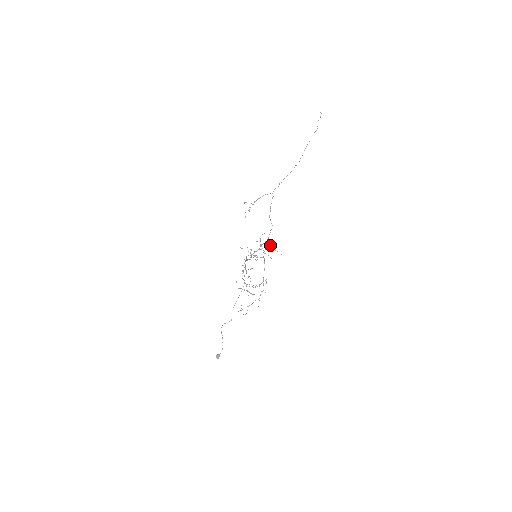
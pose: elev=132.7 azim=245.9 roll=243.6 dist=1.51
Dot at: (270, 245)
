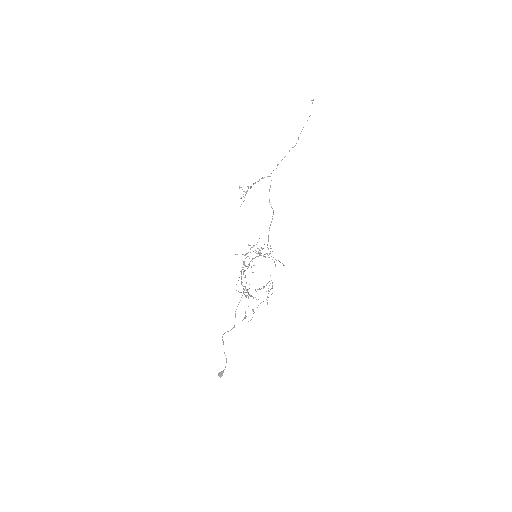
Dot at: occluded
